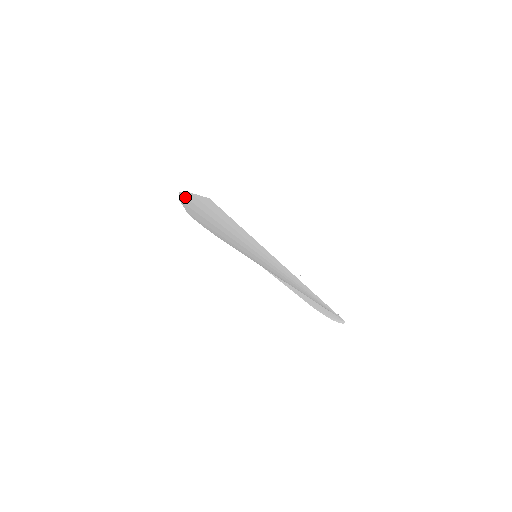
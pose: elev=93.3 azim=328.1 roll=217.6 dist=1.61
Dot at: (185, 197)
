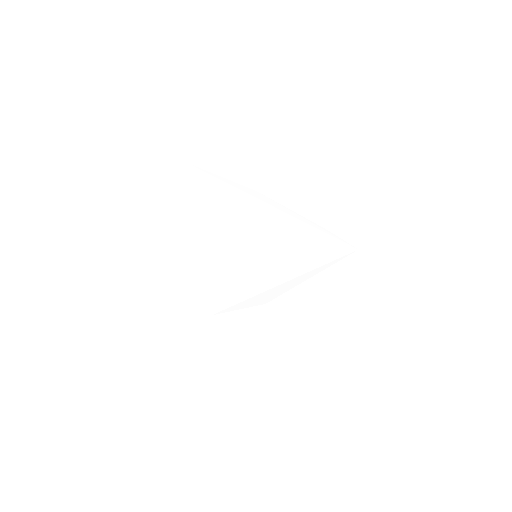
Dot at: (164, 221)
